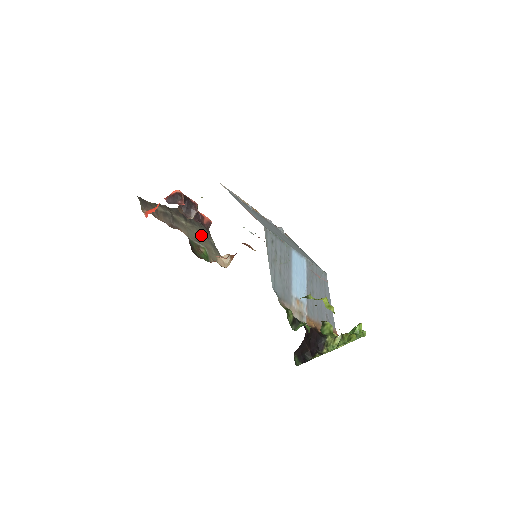
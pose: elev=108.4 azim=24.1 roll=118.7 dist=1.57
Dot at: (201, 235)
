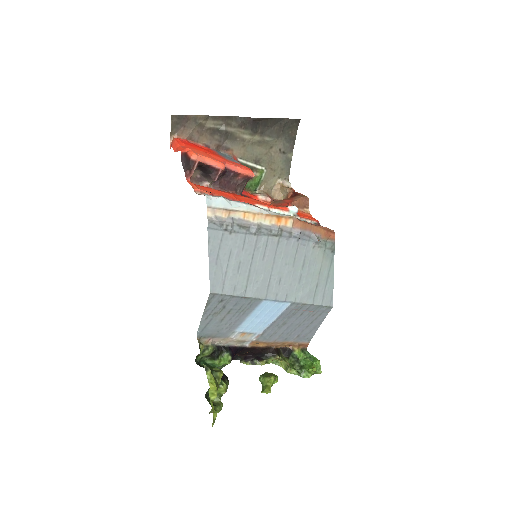
Dot at: (272, 150)
